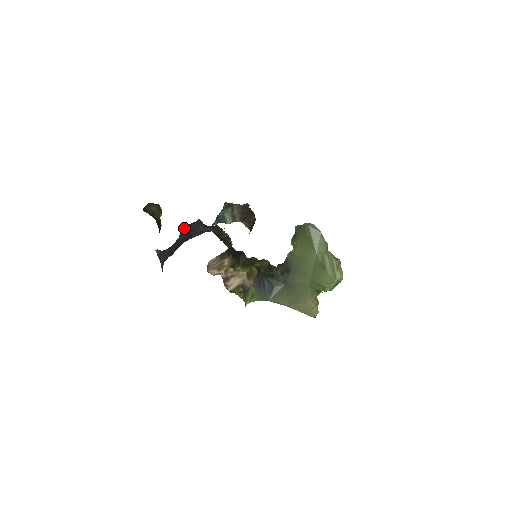
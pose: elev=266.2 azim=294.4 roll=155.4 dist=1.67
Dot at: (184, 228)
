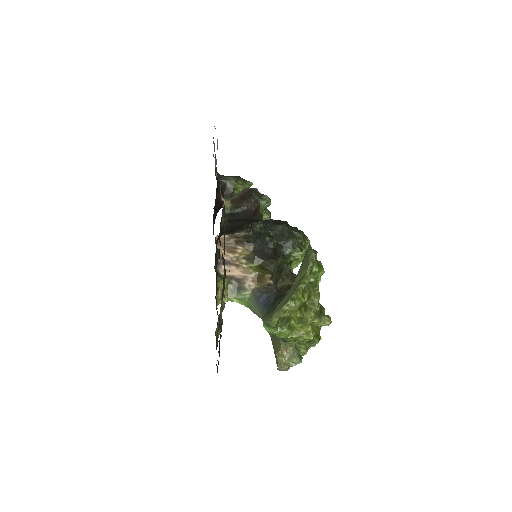
Dot at: occluded
